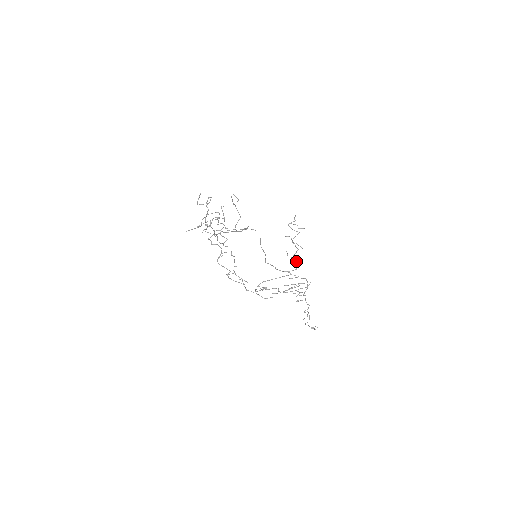
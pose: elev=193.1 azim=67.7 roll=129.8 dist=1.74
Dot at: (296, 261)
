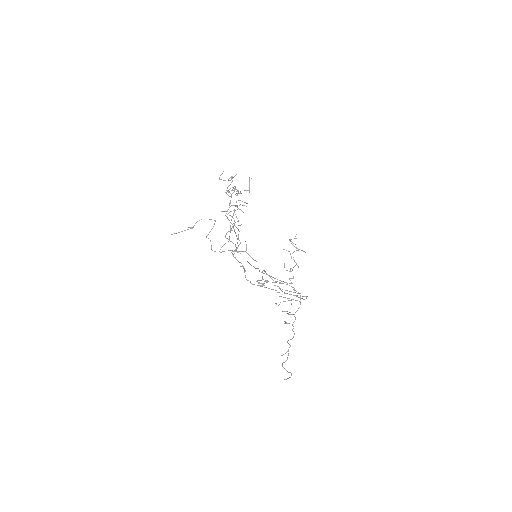
Dot at: occluded
